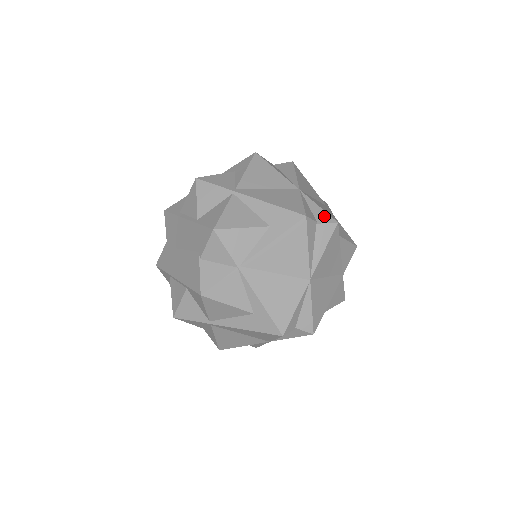
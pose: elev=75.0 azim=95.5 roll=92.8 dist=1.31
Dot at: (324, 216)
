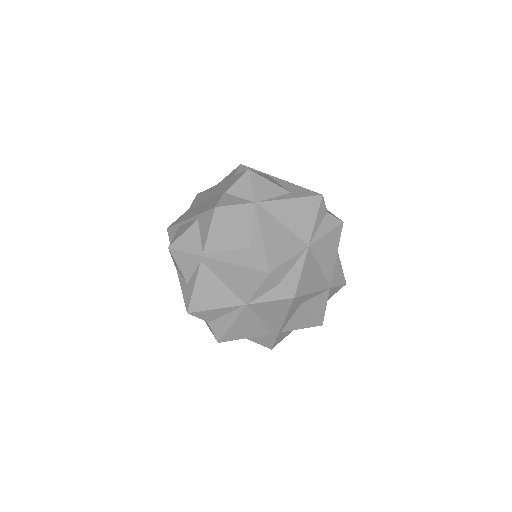
Dot at: (333, 215)
